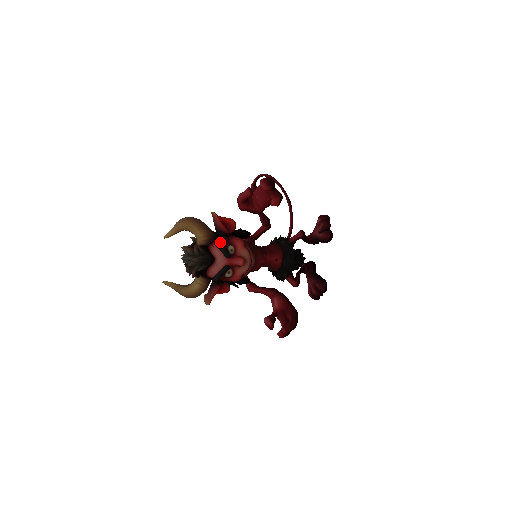
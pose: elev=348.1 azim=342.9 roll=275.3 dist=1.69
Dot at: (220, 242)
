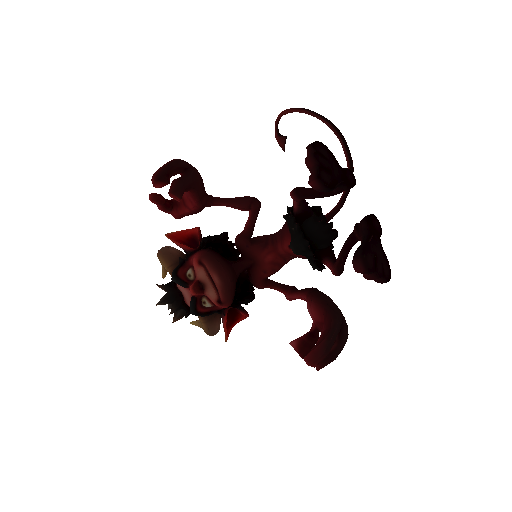
Dot at: (172, 272)
